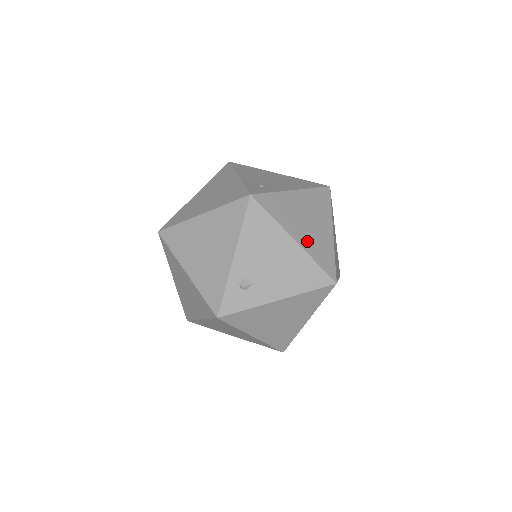
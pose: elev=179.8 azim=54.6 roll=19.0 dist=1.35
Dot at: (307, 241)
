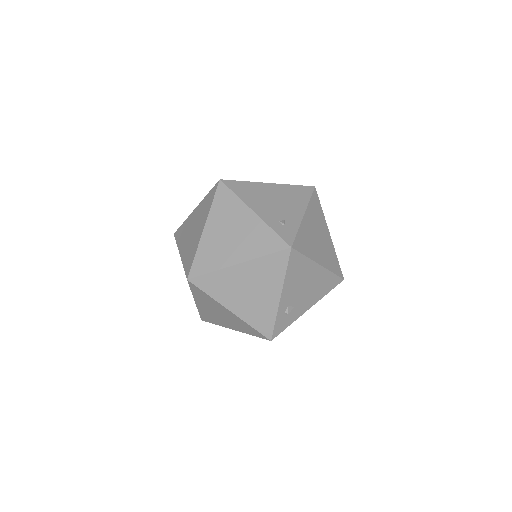
Dot at: (324, 258)
